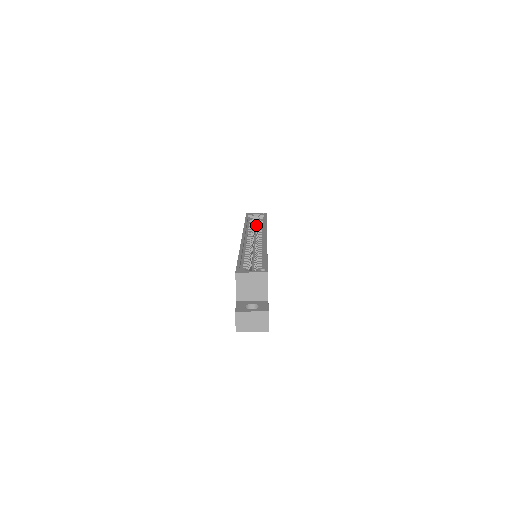
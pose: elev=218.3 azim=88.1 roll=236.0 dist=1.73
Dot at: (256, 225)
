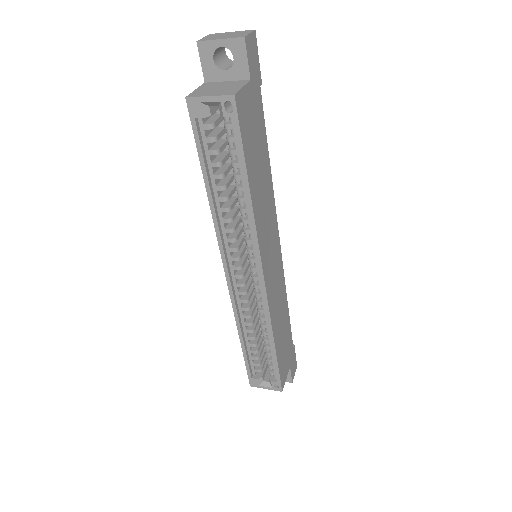
Dot at: occluded
